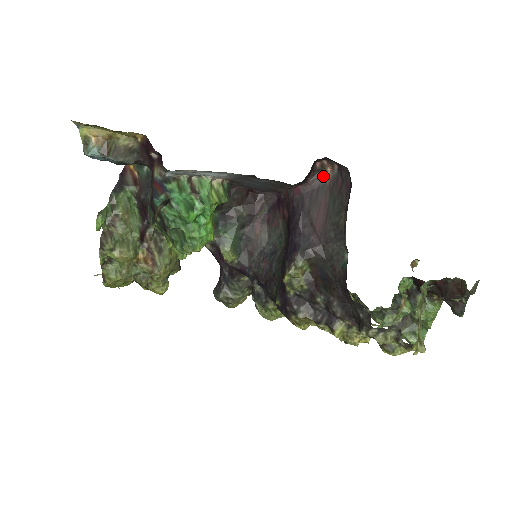
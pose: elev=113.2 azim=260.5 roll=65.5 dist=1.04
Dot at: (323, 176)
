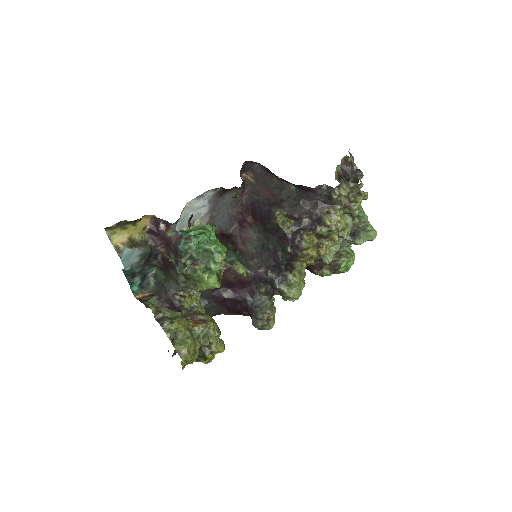
Dot at: (249, 182)
